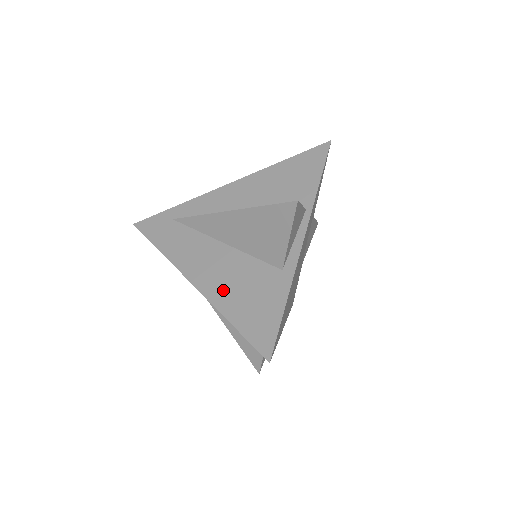
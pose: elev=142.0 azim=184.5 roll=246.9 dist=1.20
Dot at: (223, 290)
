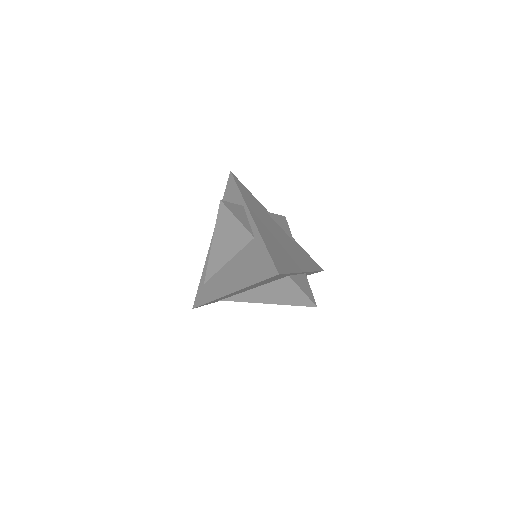
Dot at: (242, 278)
